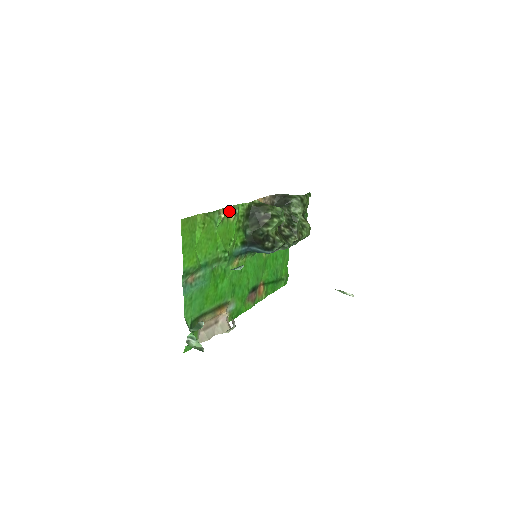
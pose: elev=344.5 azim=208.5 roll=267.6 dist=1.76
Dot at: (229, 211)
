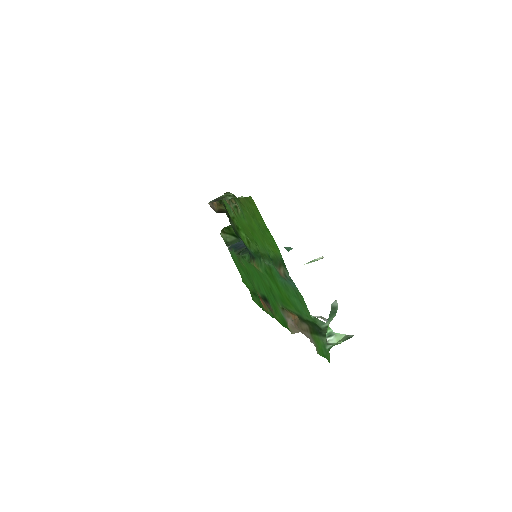
Dot at: occluded
